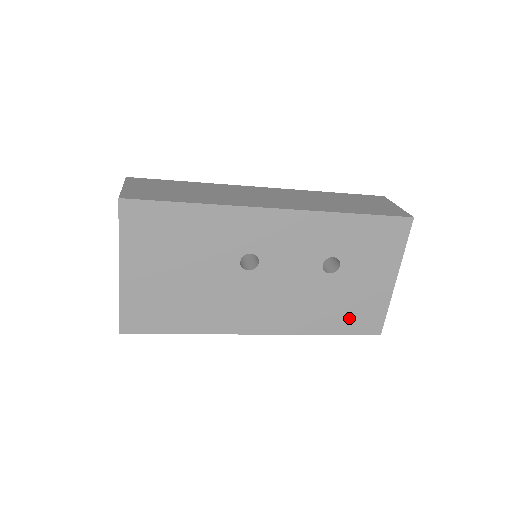
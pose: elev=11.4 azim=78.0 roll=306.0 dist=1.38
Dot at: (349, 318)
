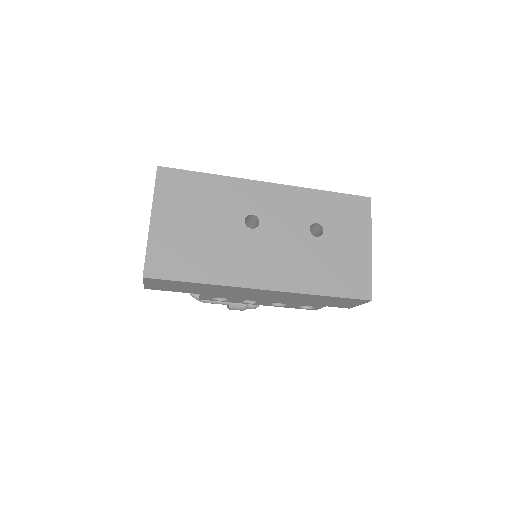
Dot at: (340, 280)
